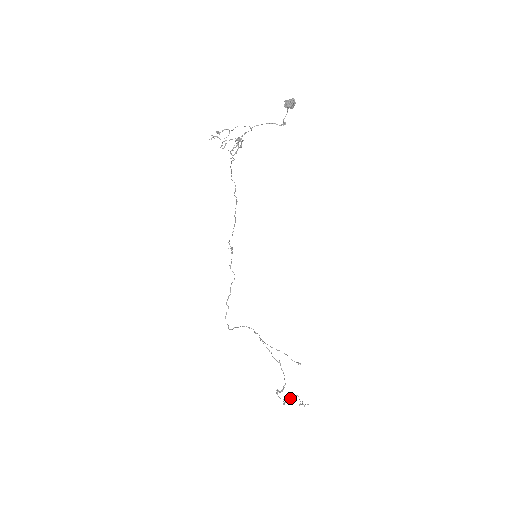
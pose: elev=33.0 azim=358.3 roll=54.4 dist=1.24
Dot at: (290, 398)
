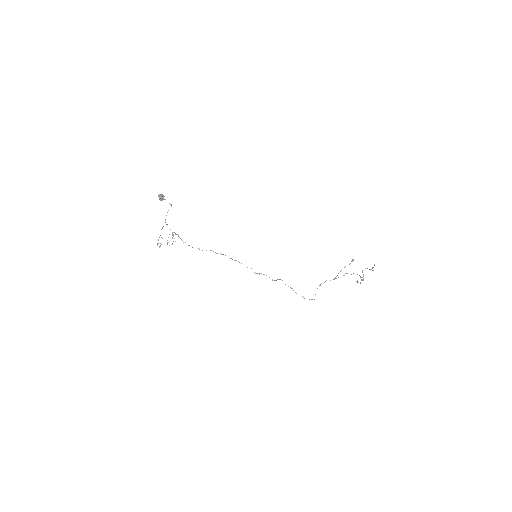
Dot at: (363, 275)
